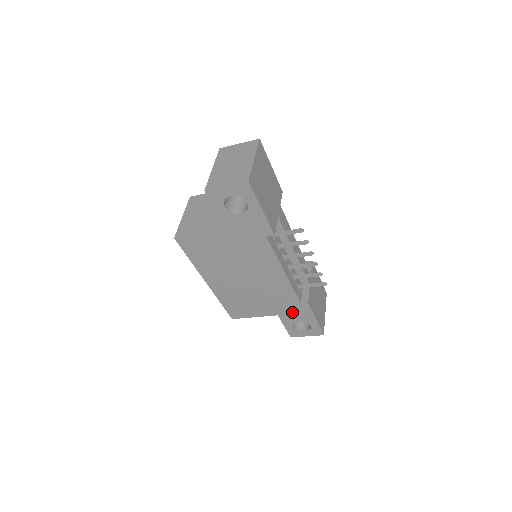
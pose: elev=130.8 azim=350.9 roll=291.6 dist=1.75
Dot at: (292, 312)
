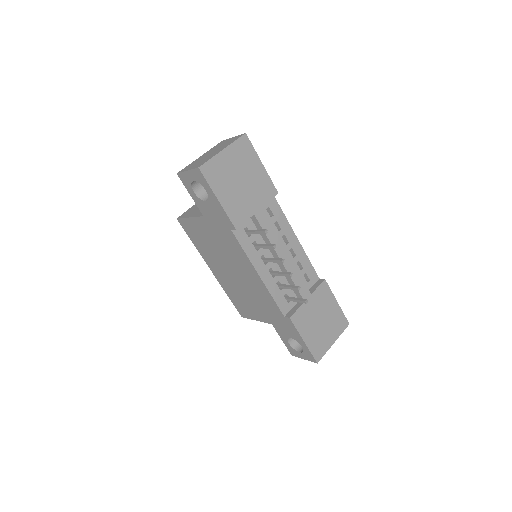
Dot at: (281, 324)
